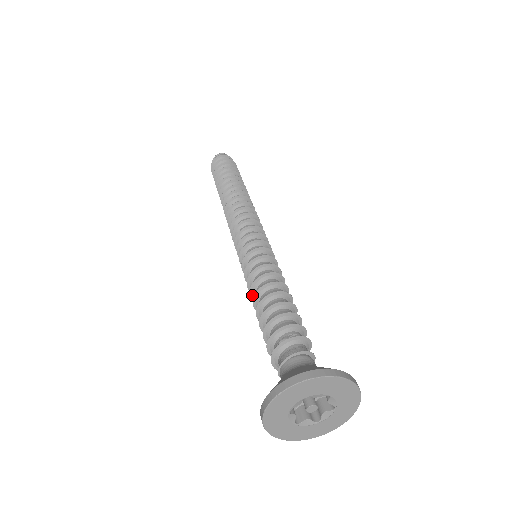
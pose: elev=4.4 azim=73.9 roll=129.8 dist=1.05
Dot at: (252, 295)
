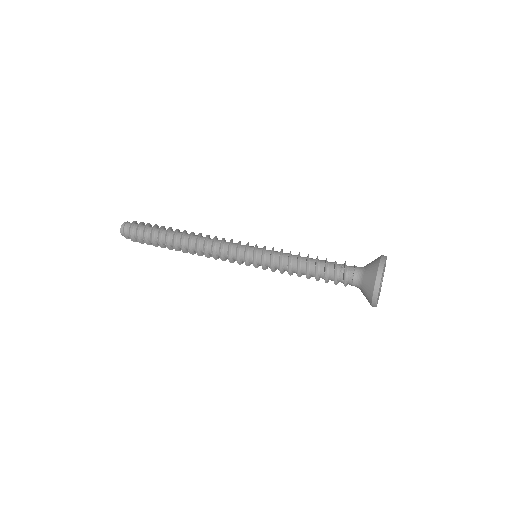
Dot at: (288, 265)
